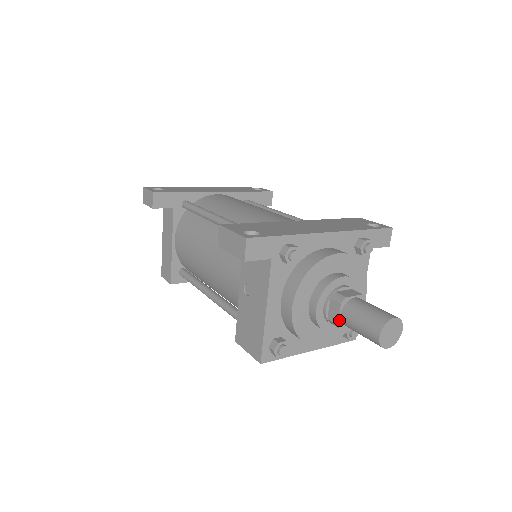
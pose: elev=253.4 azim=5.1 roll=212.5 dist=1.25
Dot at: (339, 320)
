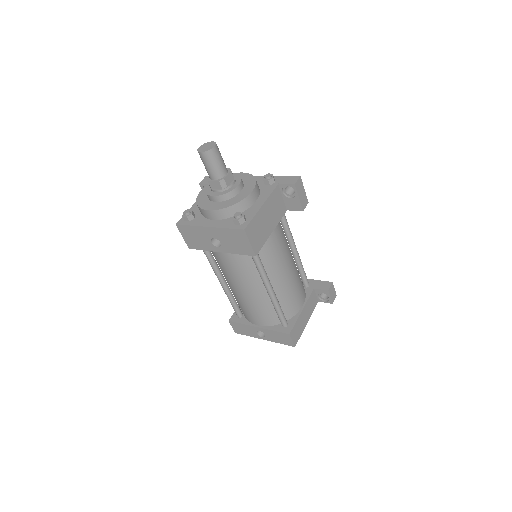
Dot at: (209, 177)
